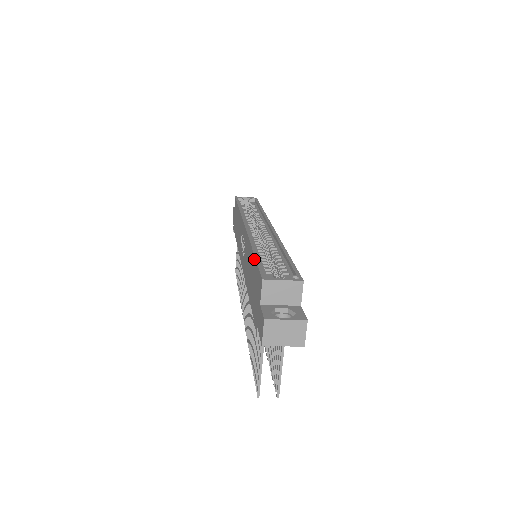
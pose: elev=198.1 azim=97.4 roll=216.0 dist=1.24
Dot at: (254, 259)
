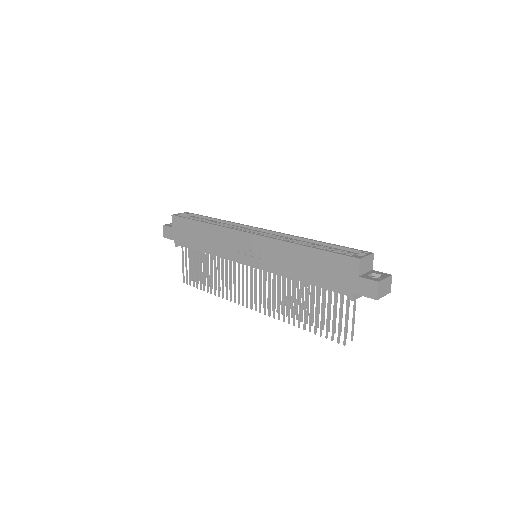
Dot at: (318, 251)
